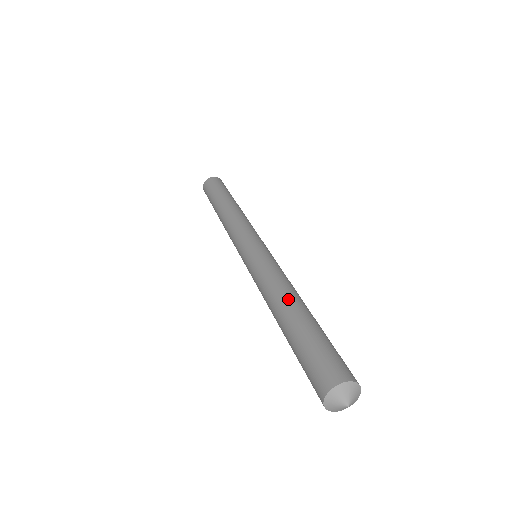
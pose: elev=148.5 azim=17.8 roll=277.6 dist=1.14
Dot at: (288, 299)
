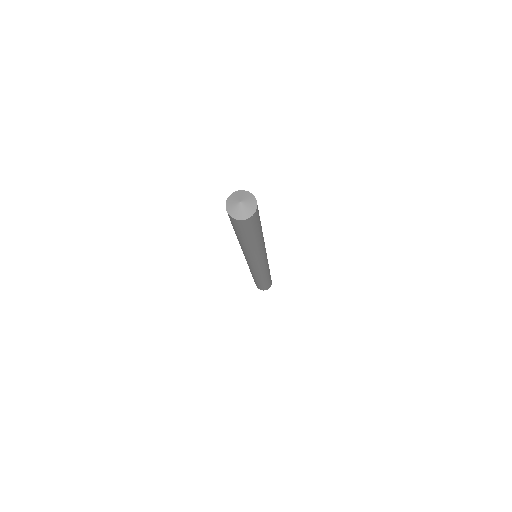
Dot at: occluded
